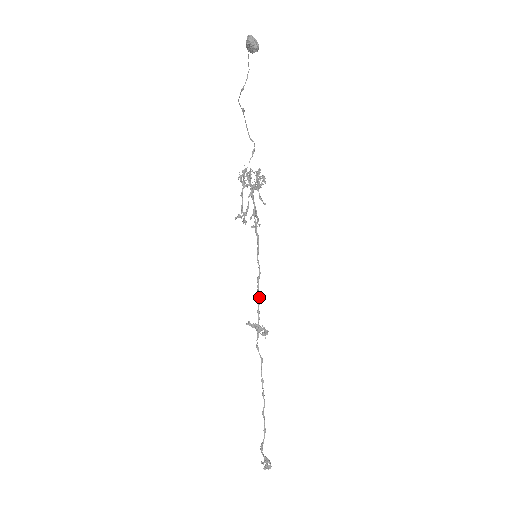
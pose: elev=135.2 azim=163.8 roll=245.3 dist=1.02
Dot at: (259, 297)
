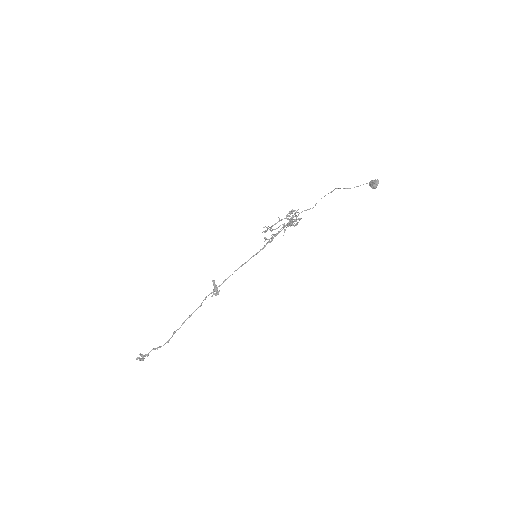
Dot at: (232, 274)
